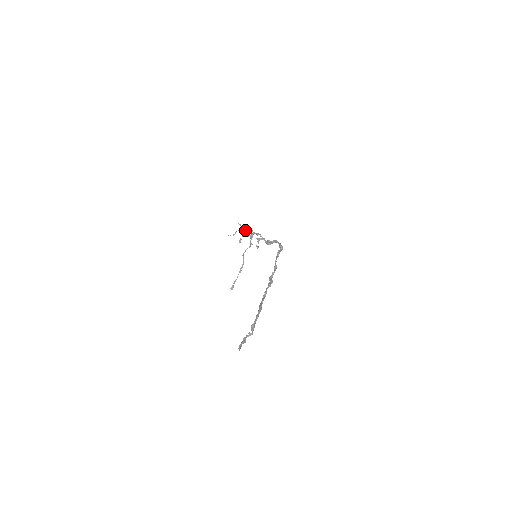
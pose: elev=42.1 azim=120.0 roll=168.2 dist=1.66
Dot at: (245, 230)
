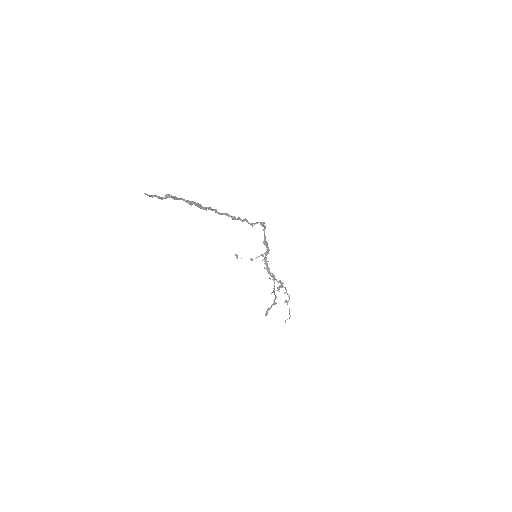
Dot at: (278, 288)
